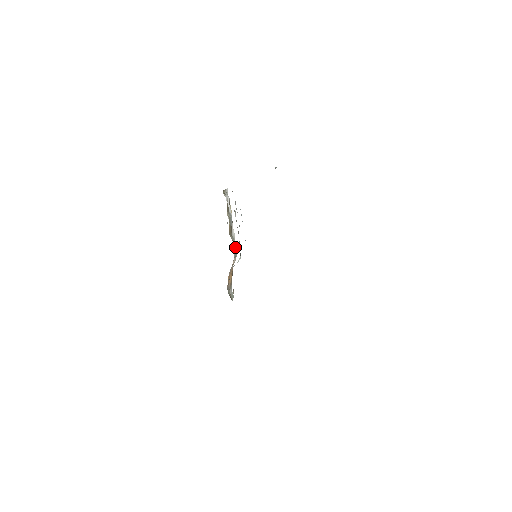
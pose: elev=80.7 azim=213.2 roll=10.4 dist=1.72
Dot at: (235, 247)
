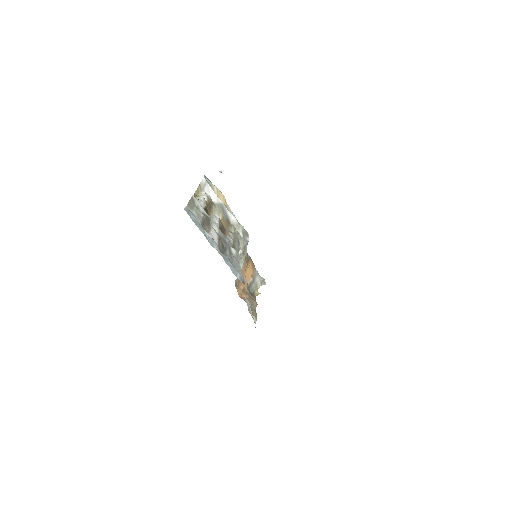
Dot at: (242, 233)
